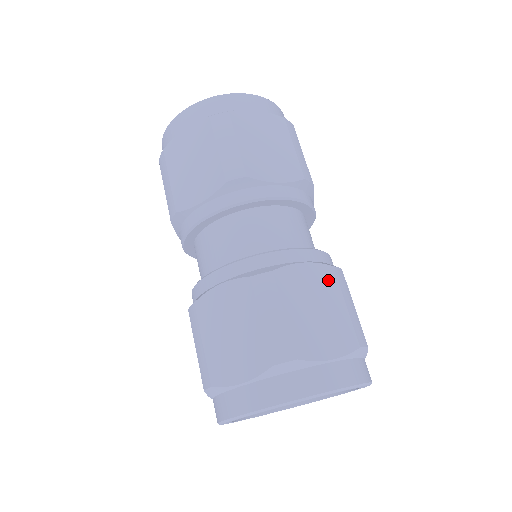
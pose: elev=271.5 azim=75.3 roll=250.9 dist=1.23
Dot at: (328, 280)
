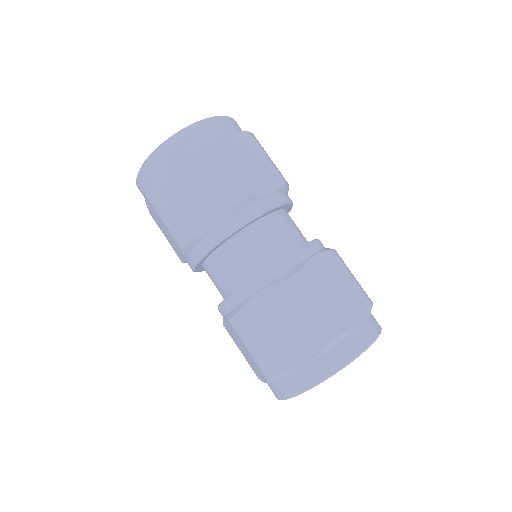
Dot at: (285, 296)
